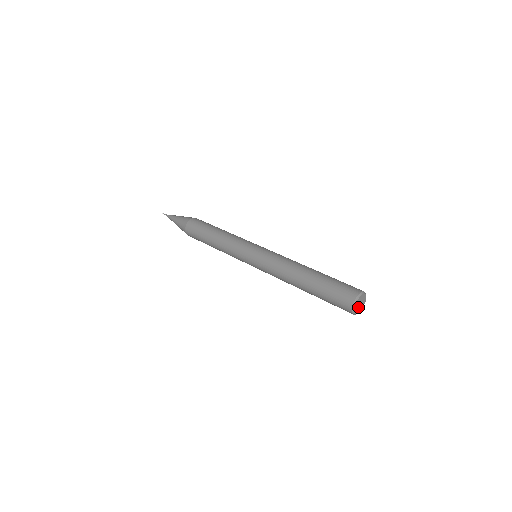
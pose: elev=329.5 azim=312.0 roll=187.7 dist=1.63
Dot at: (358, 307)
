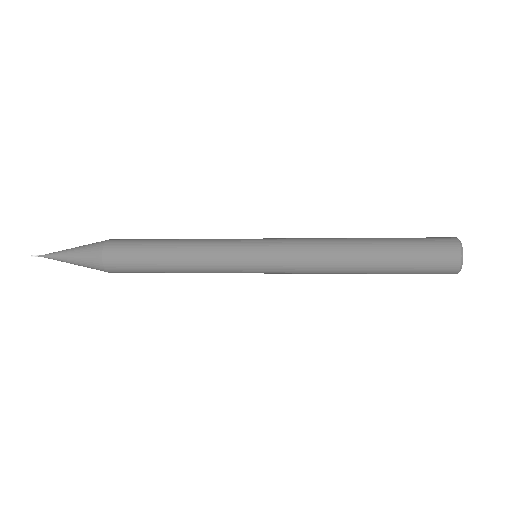
Dot at: occluded
